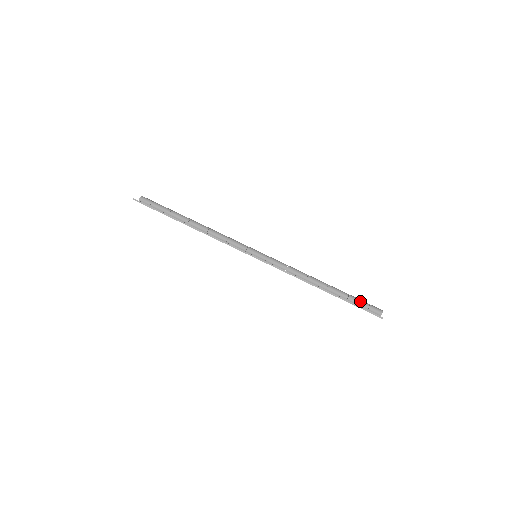
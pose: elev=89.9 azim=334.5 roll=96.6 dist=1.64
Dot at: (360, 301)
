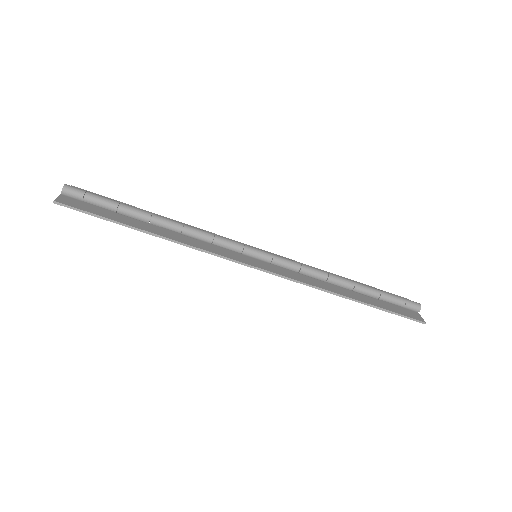
Dot at: (395, 299)
